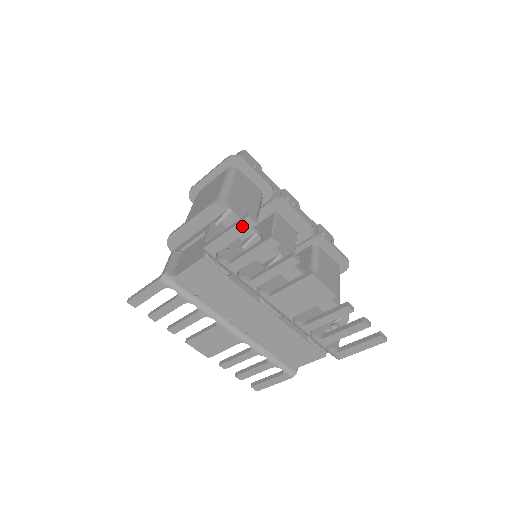
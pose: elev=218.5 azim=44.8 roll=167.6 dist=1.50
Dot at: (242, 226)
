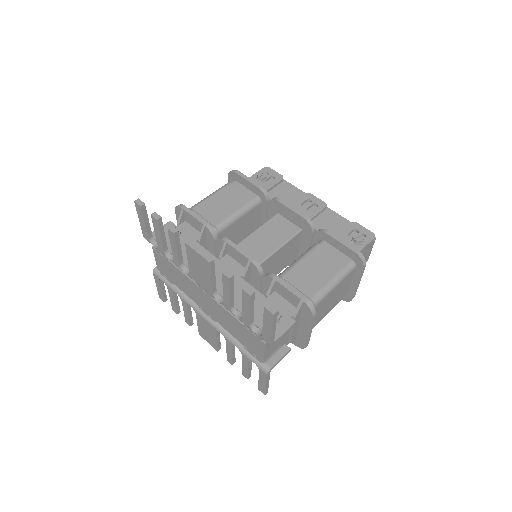
Dot at: (139, 211)
